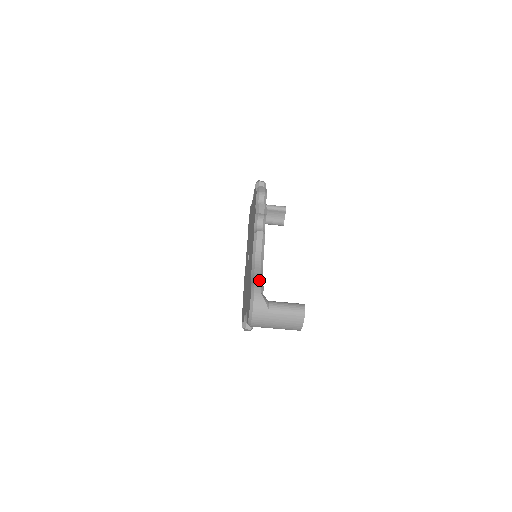
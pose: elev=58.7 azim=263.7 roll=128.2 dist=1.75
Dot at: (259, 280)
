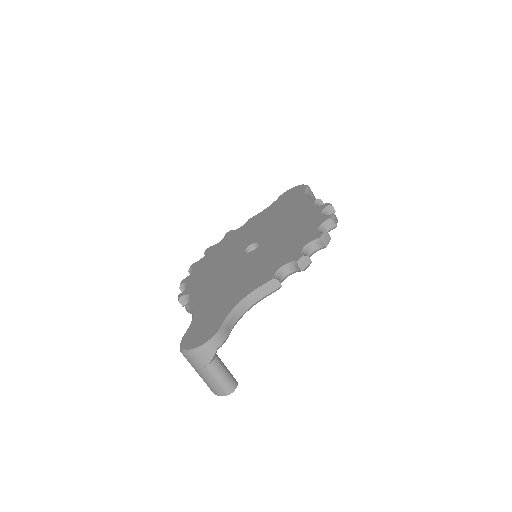
Dot at: (229, 331)
